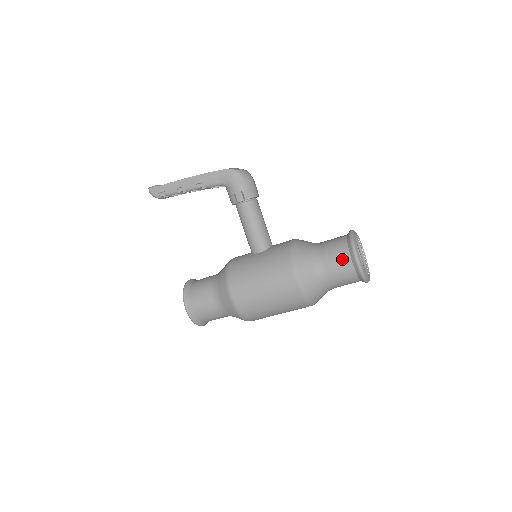
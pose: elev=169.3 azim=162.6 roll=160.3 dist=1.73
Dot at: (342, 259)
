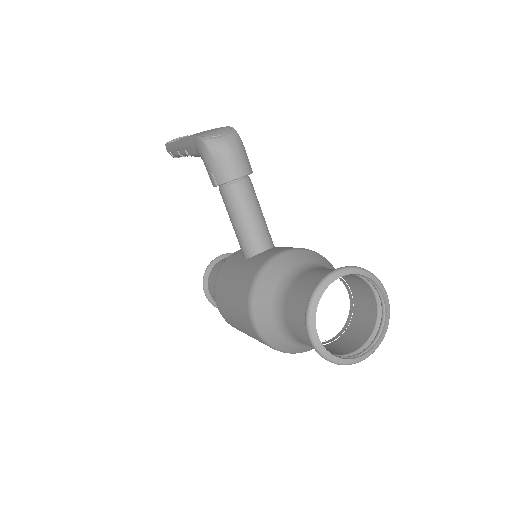
Dot at: (299, 321)
